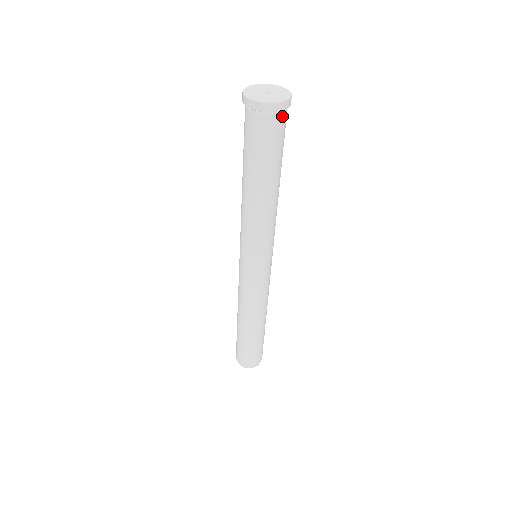
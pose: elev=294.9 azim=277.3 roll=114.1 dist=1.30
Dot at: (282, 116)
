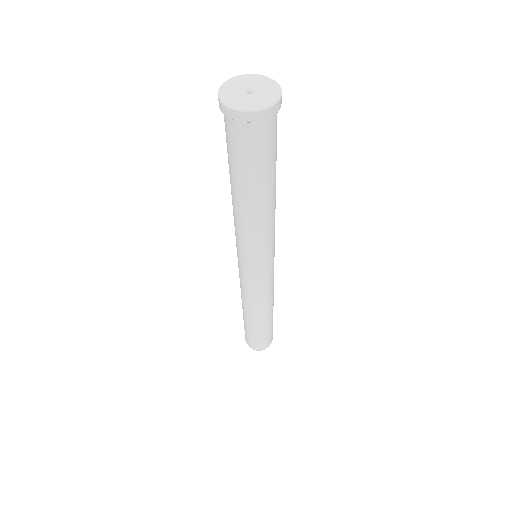
Dot at: (273, 120)
